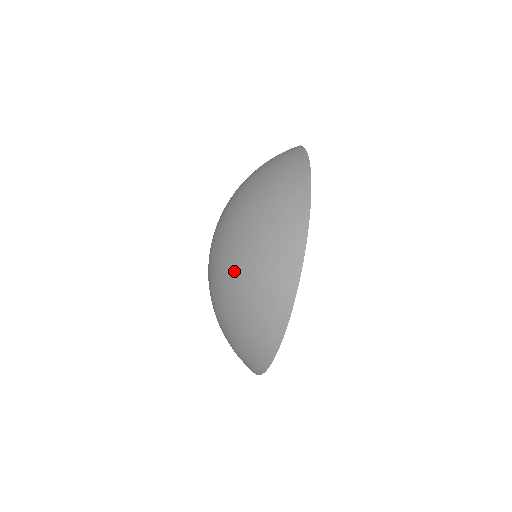
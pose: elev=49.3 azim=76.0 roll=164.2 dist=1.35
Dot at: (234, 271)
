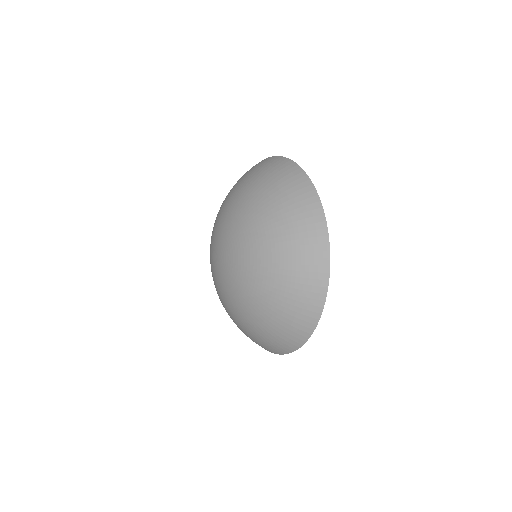
Dot at: occluded
